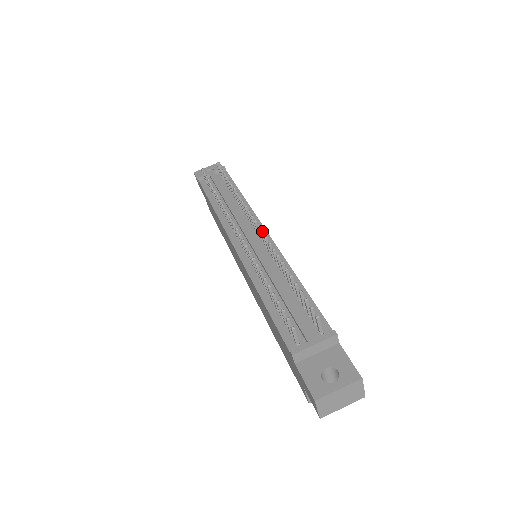
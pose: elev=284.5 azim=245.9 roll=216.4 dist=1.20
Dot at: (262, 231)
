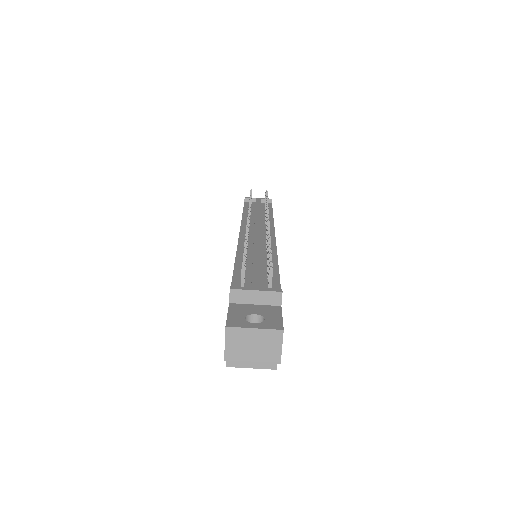
Dot at: occluded
